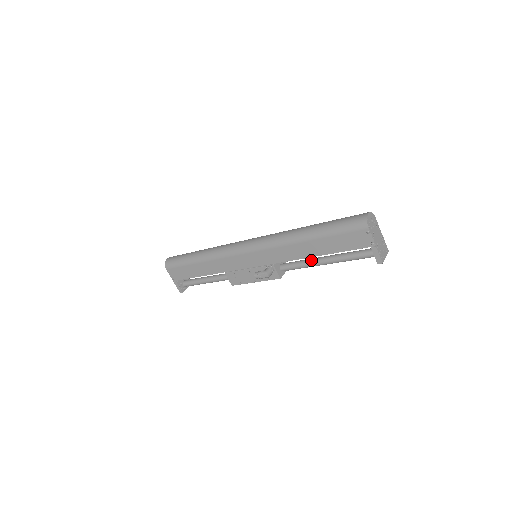
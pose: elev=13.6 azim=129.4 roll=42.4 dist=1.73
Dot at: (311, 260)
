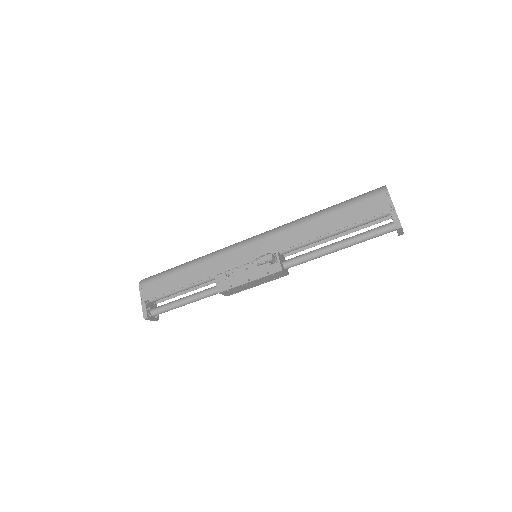
Dot at: occluded
